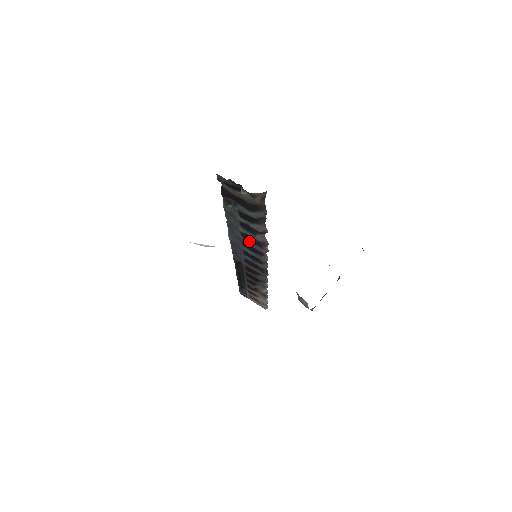
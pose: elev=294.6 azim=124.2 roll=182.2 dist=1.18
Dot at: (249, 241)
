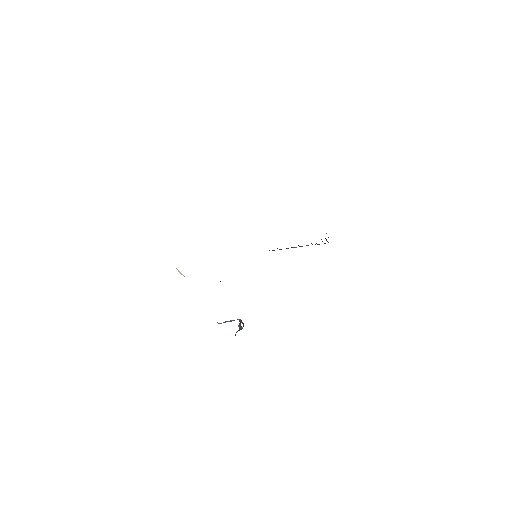
Dot at: occluded
